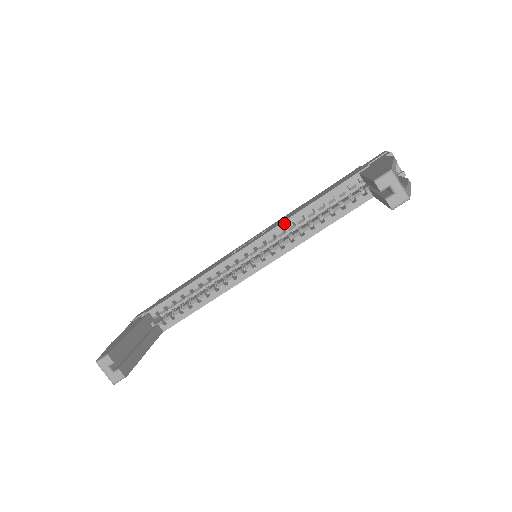
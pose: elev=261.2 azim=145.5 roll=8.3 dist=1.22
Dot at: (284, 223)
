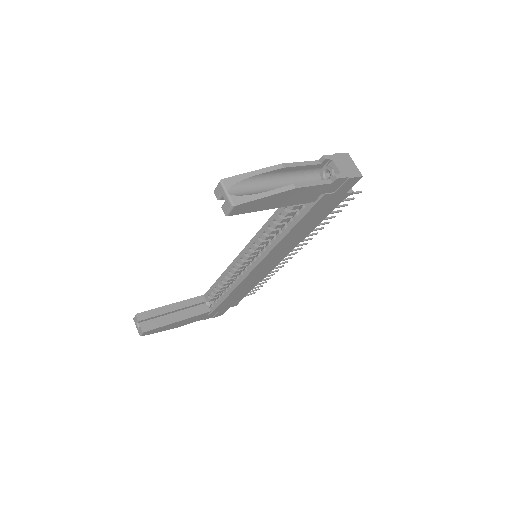
Dot at: (263, 227)
